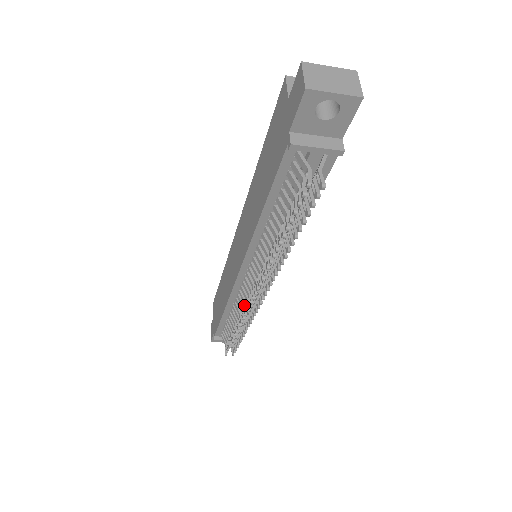
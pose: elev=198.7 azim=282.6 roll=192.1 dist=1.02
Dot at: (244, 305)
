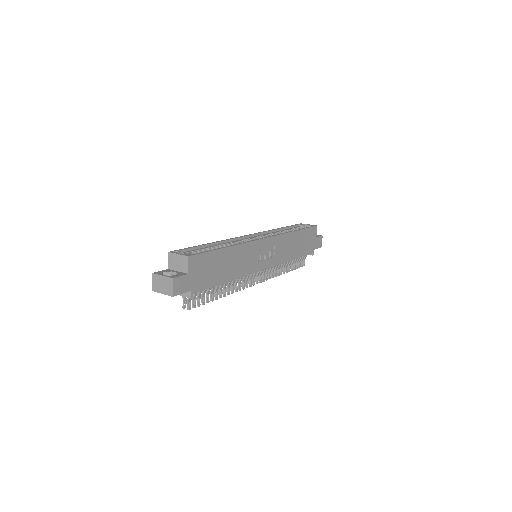
Dot at: occluded
